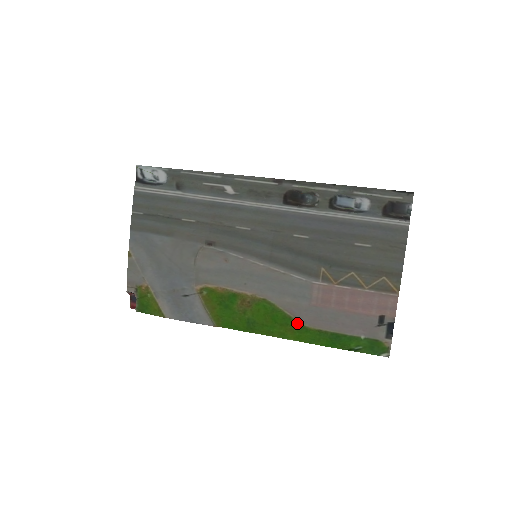
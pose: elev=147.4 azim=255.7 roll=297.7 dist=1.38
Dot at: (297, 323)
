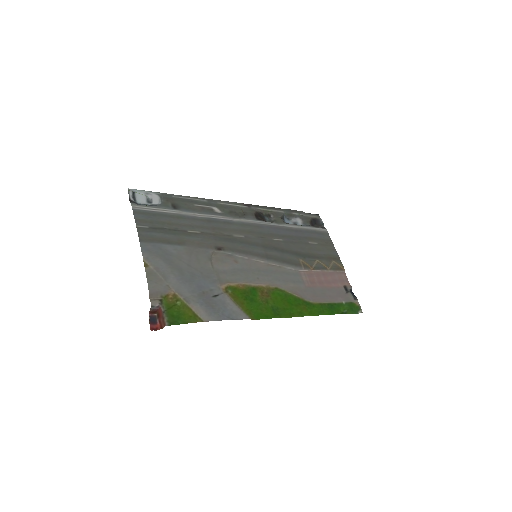
Dot at: (305, 301)
